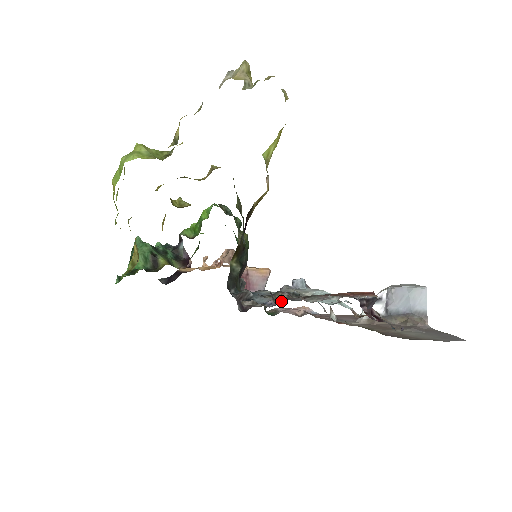
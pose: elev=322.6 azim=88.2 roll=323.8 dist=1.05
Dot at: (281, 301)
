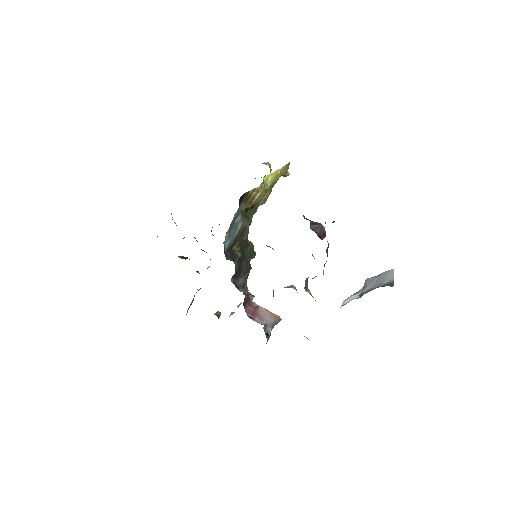
Dot at: occluded
